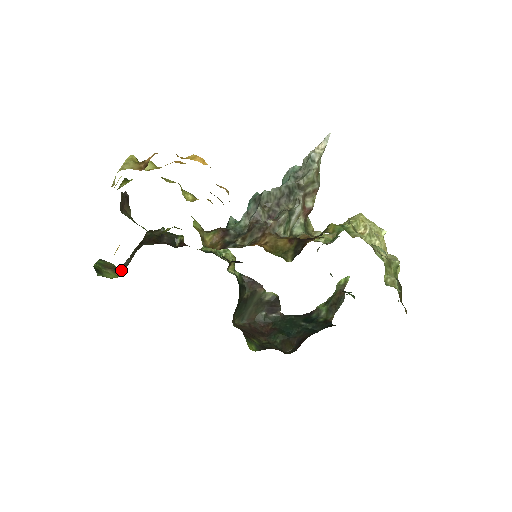
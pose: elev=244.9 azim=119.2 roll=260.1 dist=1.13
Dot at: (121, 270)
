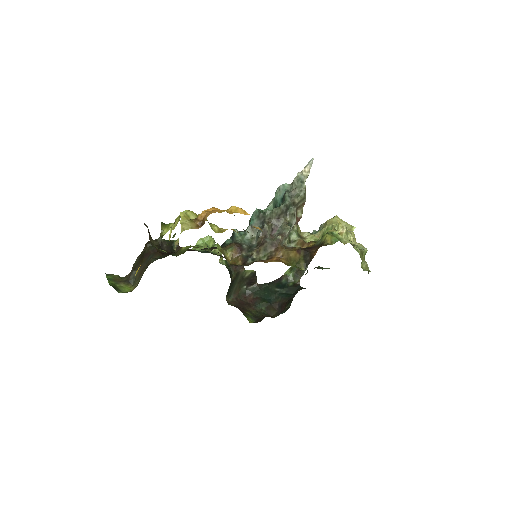
Dot at: (131, 281)
